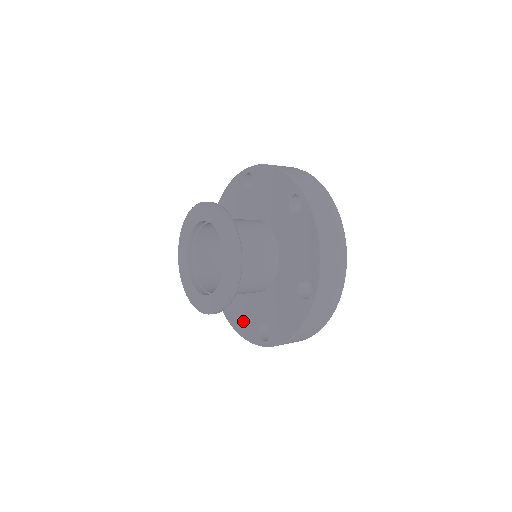
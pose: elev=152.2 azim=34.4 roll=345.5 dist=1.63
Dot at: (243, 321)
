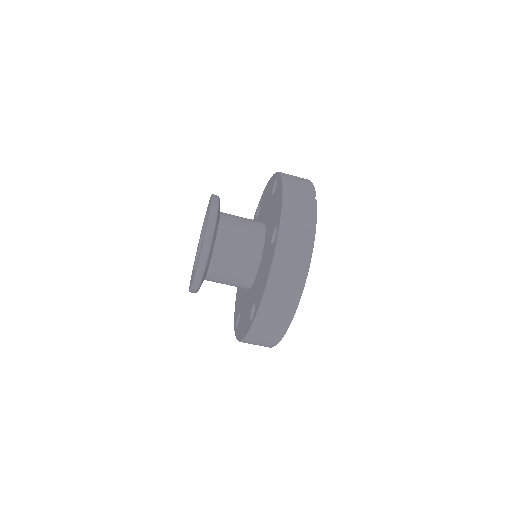
Dot at: (238, 301)
